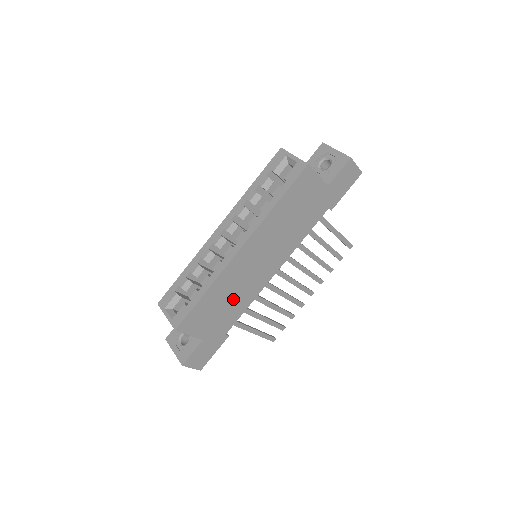
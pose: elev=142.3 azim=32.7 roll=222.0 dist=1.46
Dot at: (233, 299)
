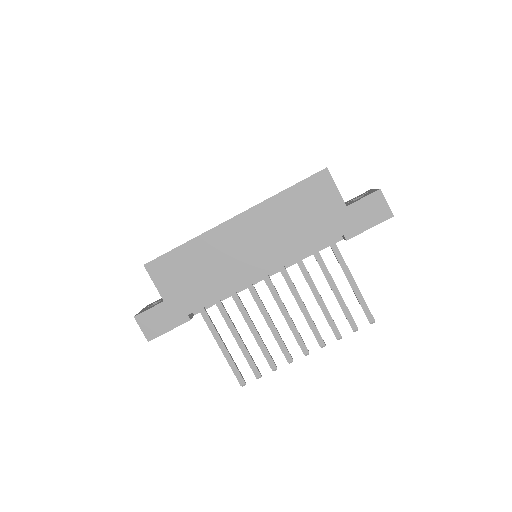
Dot at: (209, 274)
